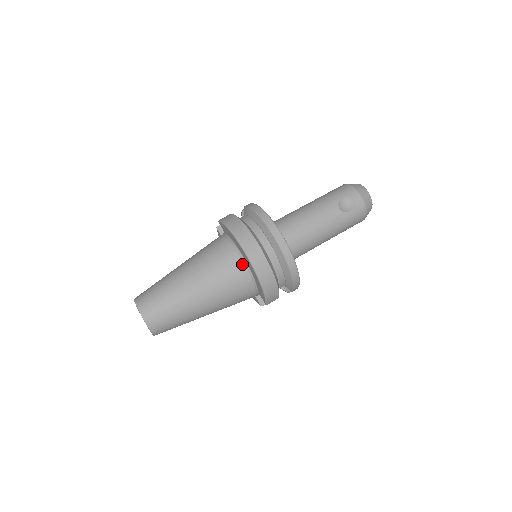
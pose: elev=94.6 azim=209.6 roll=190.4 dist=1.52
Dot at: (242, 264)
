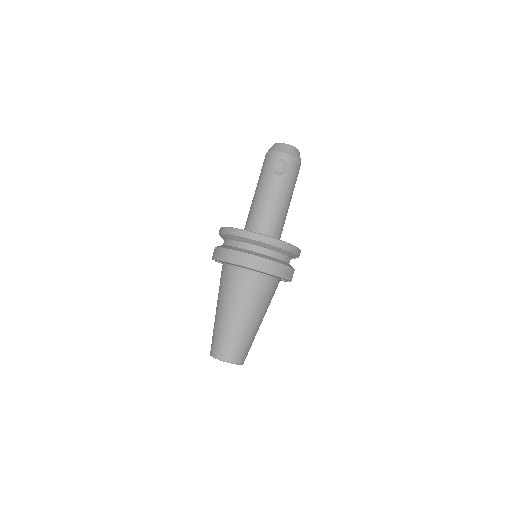
Dot at: (252, 274)
